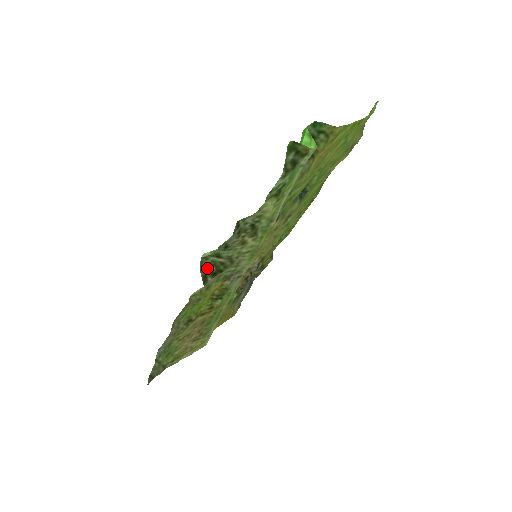
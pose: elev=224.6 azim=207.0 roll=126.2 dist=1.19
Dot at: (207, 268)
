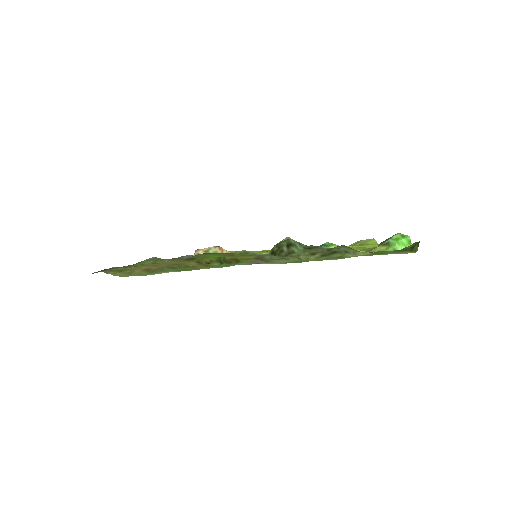
Dot at: (275, 245)
